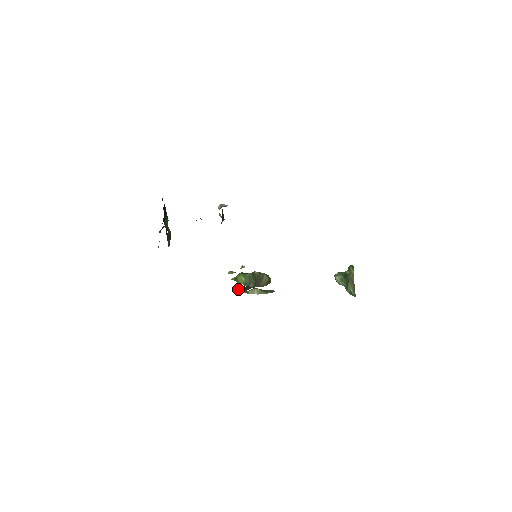
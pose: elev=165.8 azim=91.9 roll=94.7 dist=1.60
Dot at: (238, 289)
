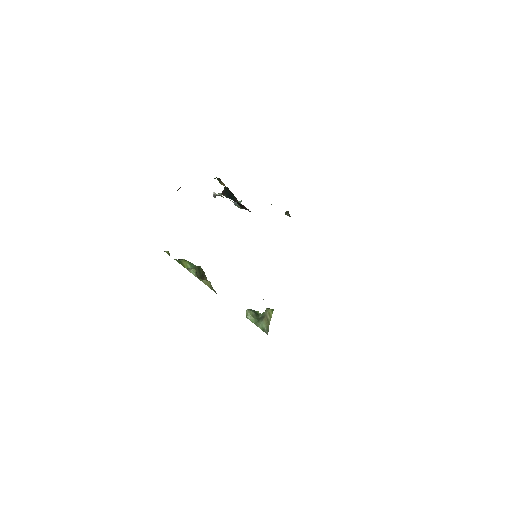
Dot at: (194, 272)
